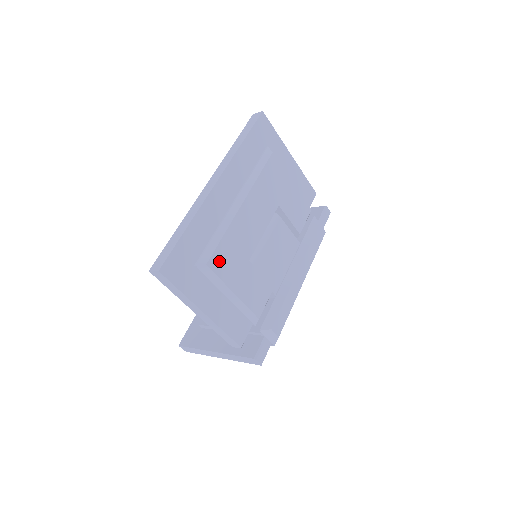
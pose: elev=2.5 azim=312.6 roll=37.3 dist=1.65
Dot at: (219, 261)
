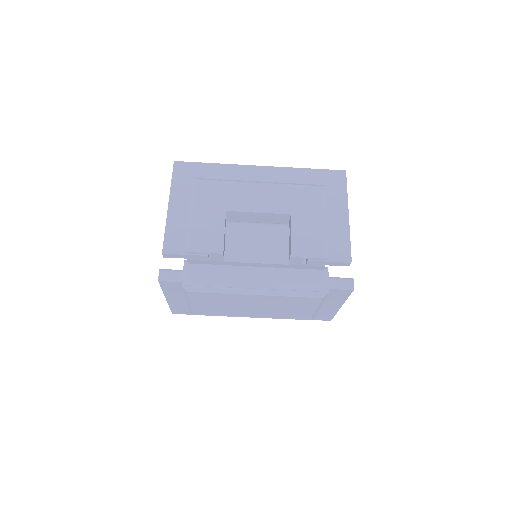
Dot at: (206, 187)
